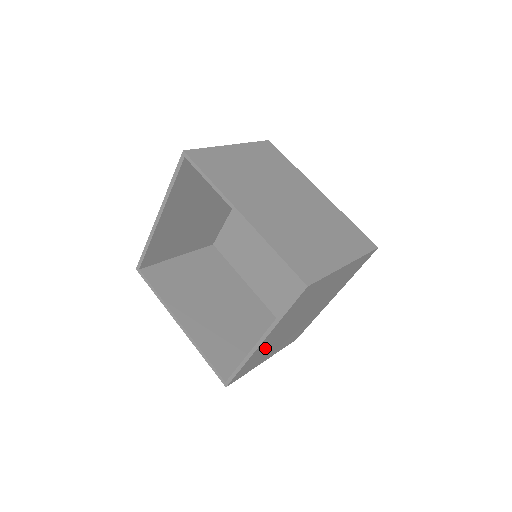
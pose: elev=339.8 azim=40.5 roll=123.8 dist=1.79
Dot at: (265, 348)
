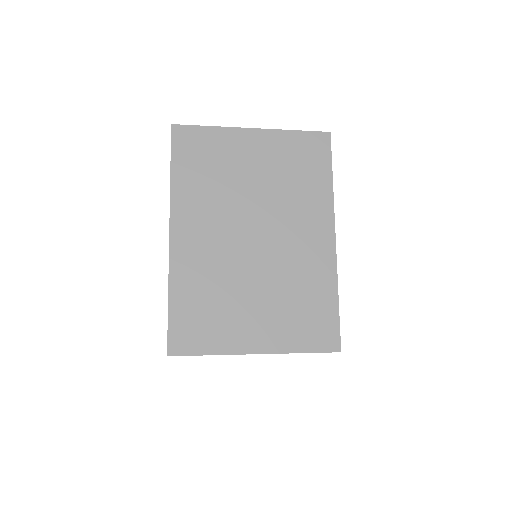
Dot at: (204, 274)
